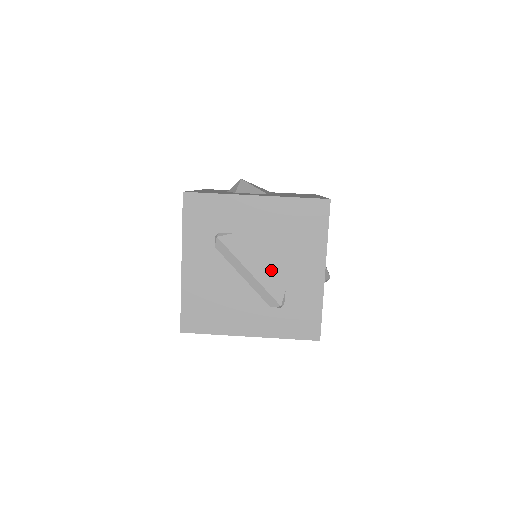
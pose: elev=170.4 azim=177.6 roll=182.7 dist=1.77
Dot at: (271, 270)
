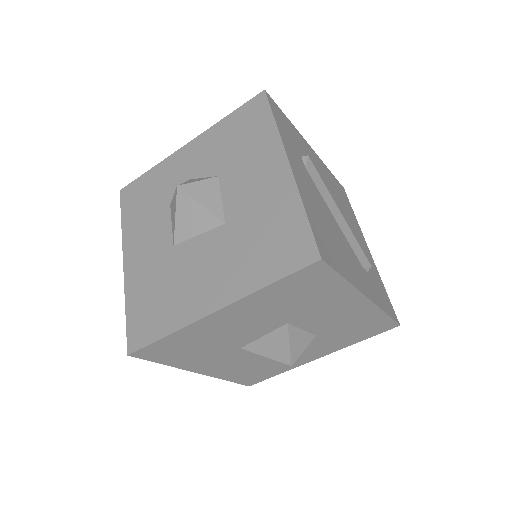
Dot at: occluded
